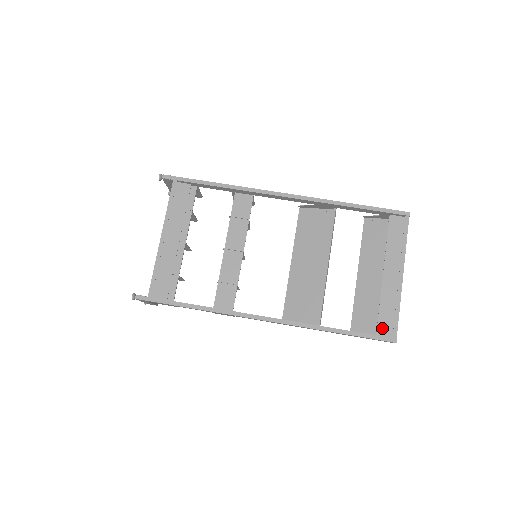
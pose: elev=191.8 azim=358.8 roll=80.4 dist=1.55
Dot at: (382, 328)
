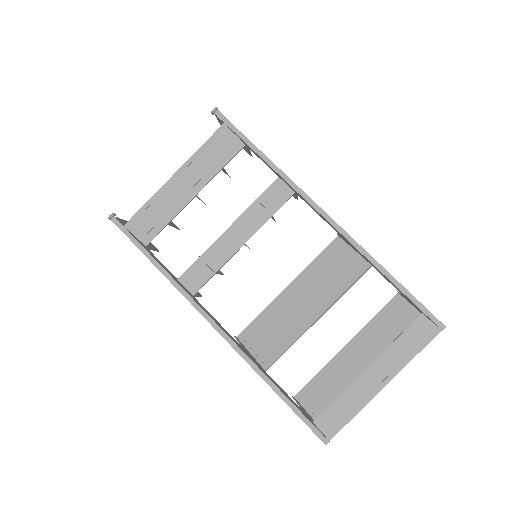
Dot at: (324, 419)
